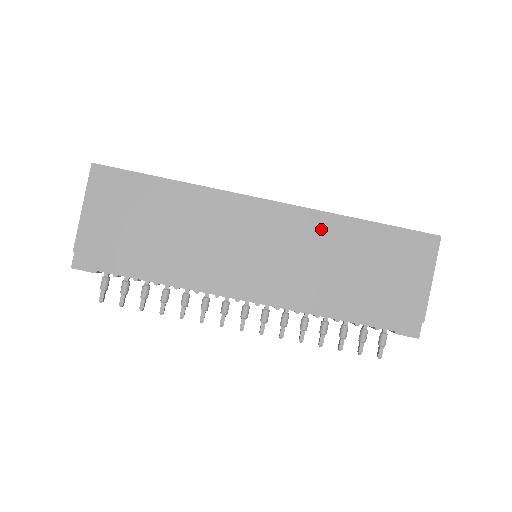
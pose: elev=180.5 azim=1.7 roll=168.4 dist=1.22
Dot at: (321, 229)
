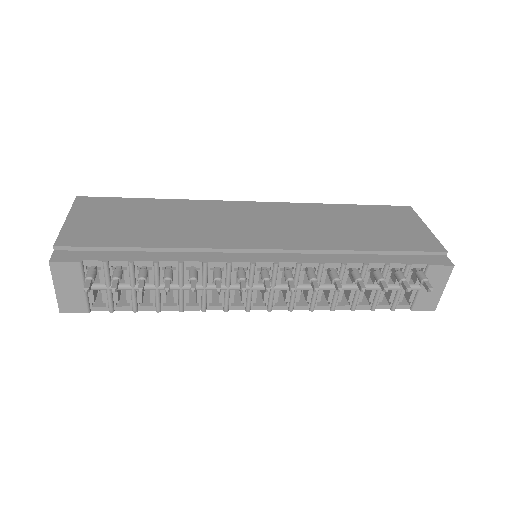
Dot at: (309, 211)
